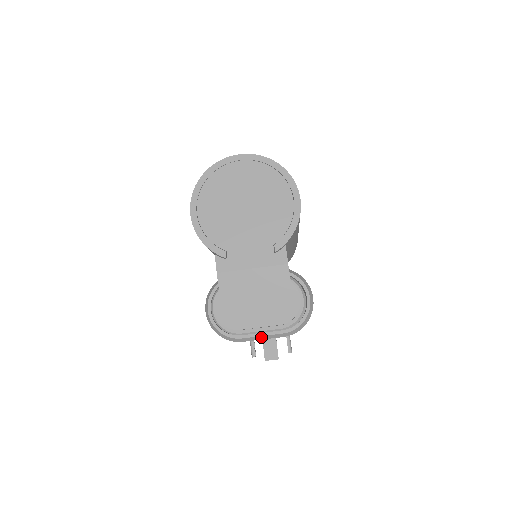
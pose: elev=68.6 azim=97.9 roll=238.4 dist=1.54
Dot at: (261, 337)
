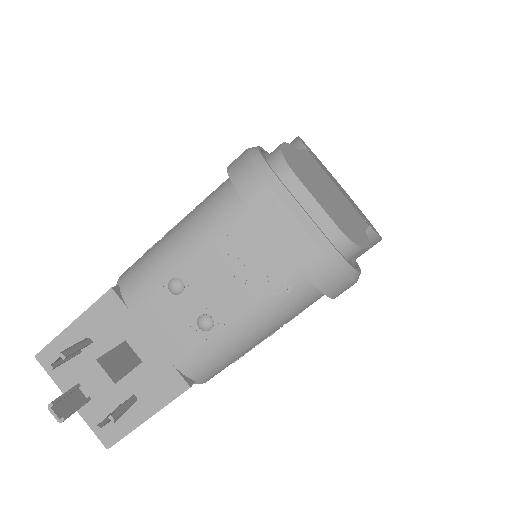
Dot at: (300, 211)
